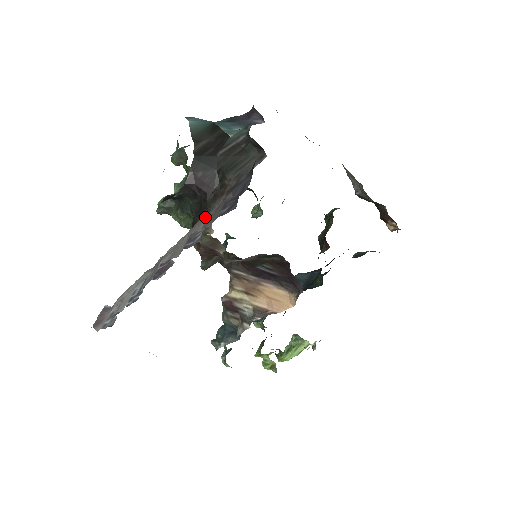
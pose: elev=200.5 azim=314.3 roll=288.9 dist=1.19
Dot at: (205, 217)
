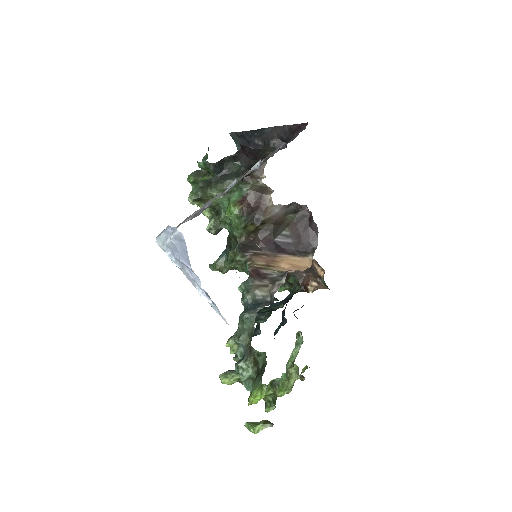
Dot at: occluded
